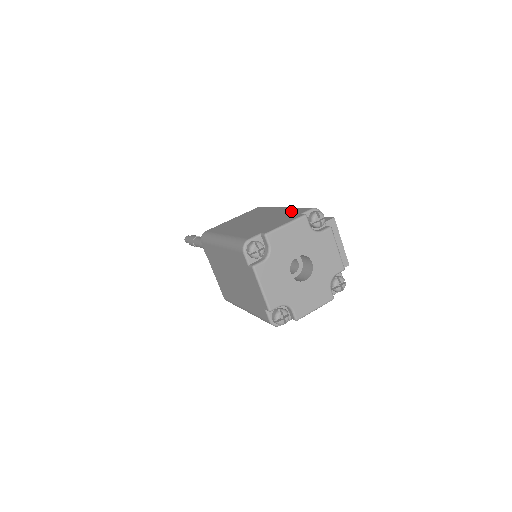
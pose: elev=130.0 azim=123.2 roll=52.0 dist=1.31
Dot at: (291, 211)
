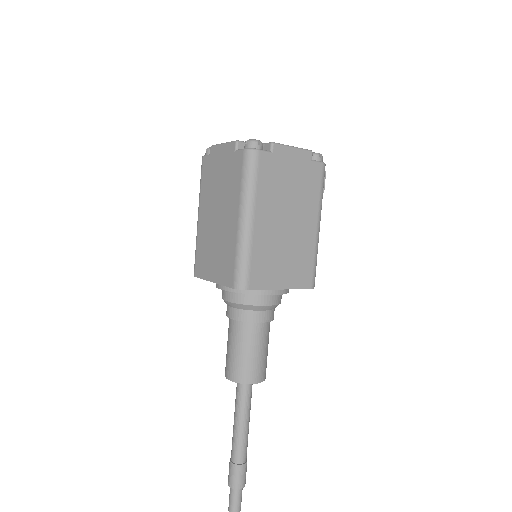
Dot at: occluded
